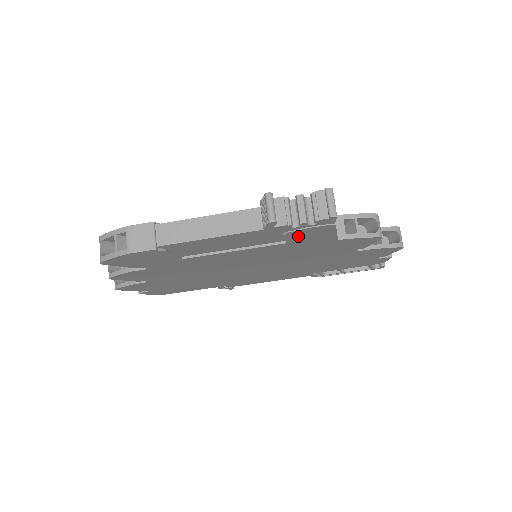
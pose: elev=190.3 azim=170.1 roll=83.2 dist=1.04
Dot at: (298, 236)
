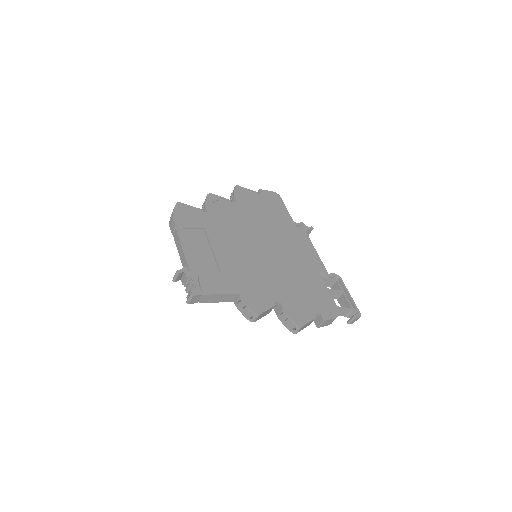
Dot at: occluded
